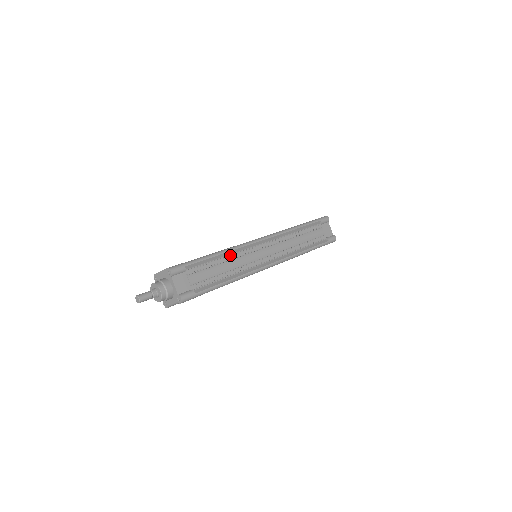
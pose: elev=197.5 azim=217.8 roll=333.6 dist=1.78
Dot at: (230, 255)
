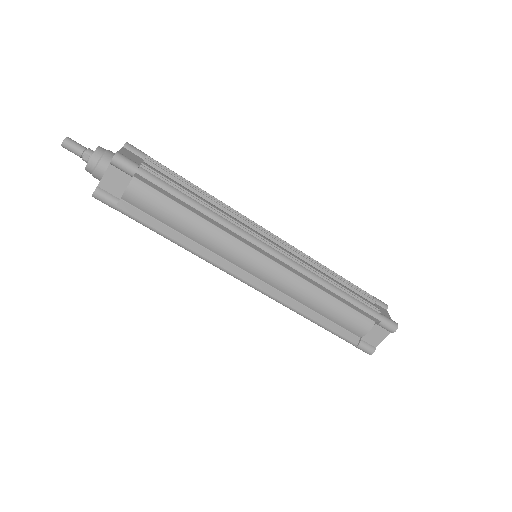
Dot at: (215, 199)
